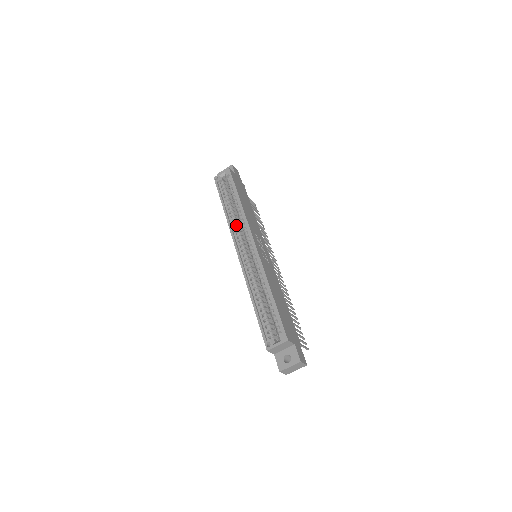
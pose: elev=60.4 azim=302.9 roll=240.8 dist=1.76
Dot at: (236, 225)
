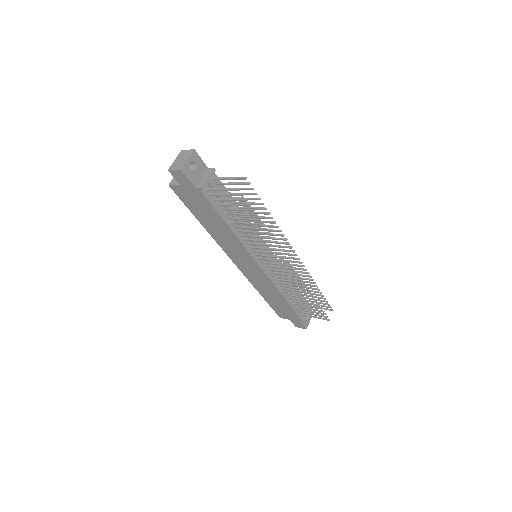
Dot at: occluded
